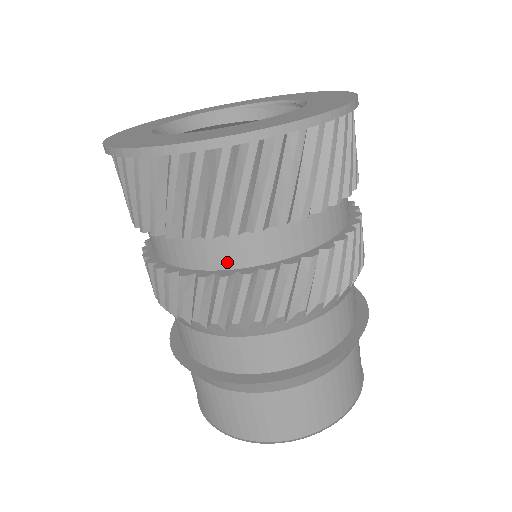
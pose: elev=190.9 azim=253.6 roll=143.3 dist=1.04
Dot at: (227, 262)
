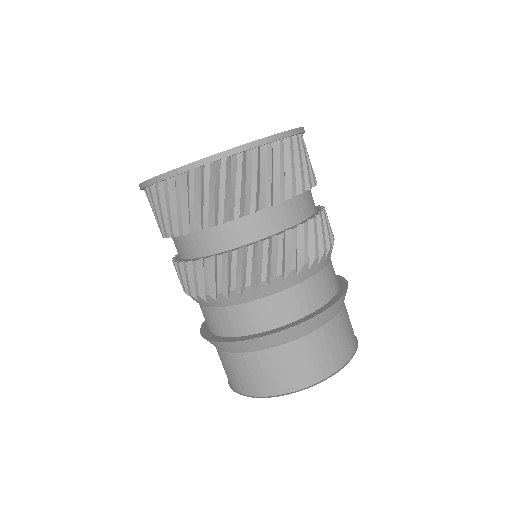
Dot at: (222, 246)
